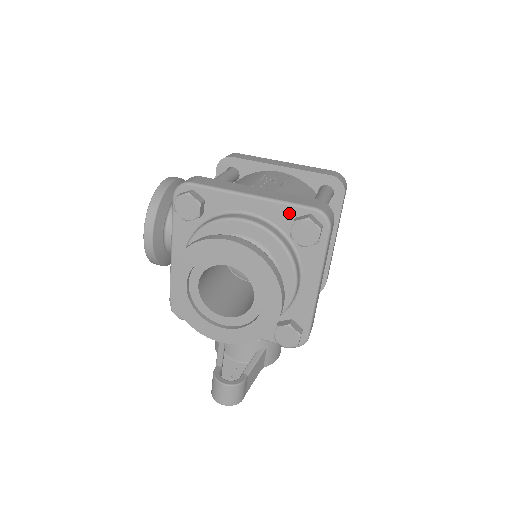
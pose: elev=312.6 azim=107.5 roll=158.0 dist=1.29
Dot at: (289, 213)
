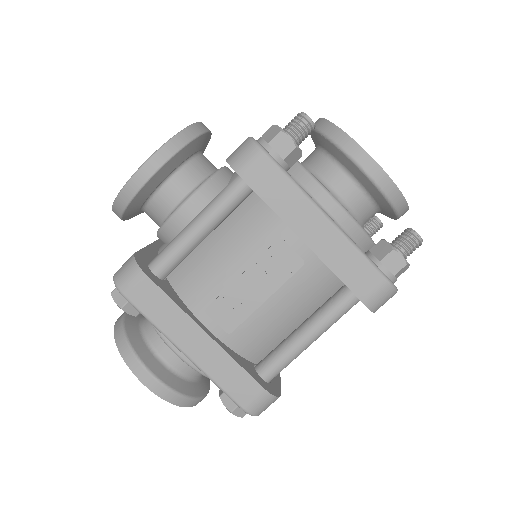
Dot at: occluded
